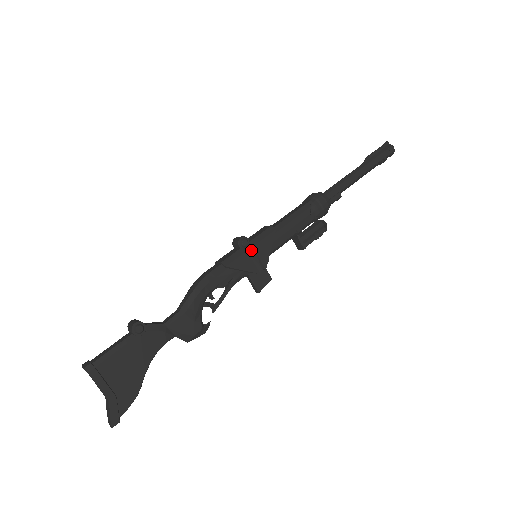
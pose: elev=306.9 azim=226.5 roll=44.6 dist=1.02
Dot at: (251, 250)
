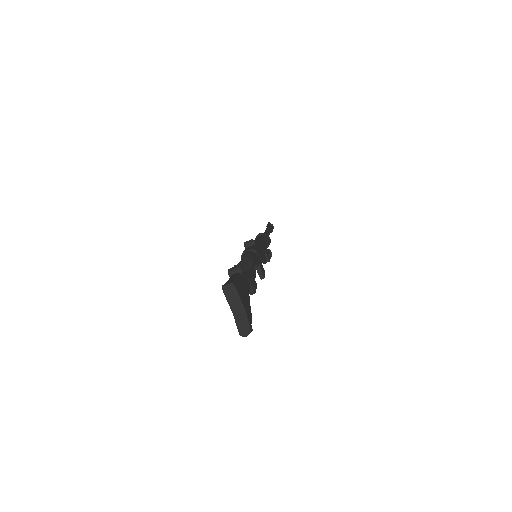
Dot at: (260, 247)
